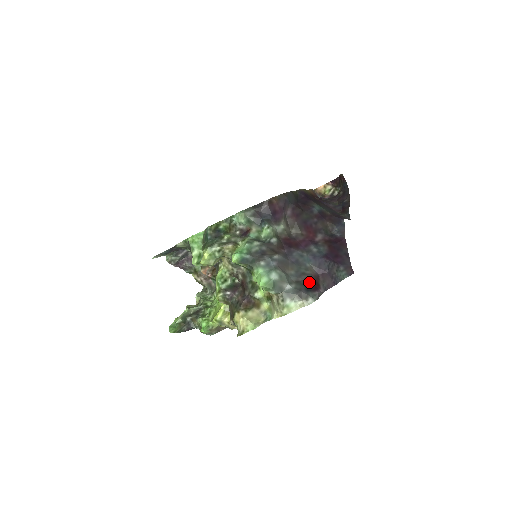
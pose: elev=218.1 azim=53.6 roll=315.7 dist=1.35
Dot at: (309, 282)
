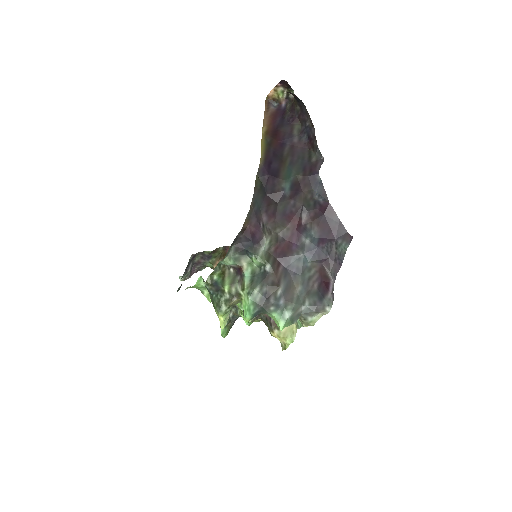
Dot at: (318, 284)
